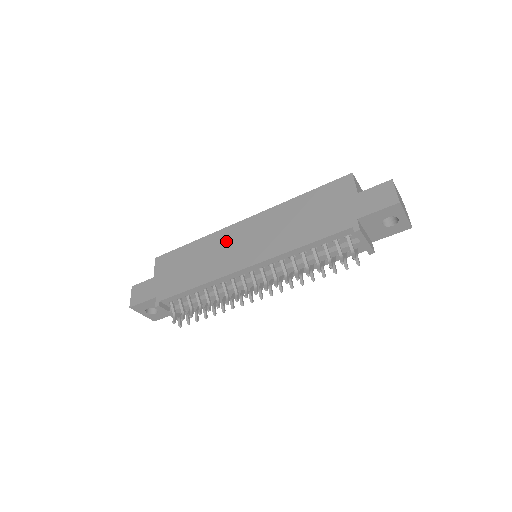
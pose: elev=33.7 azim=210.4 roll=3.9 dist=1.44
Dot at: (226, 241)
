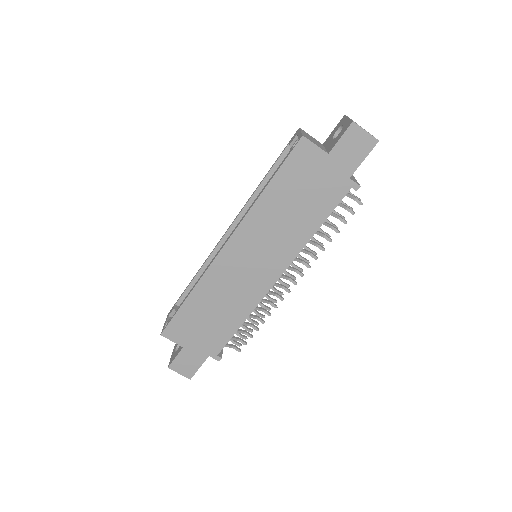
Dot at: (228, 274)
